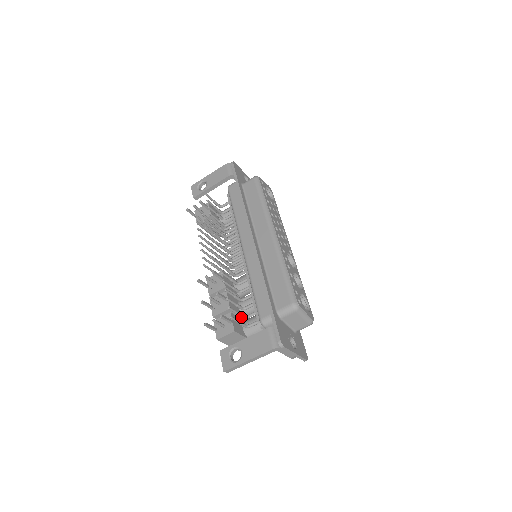
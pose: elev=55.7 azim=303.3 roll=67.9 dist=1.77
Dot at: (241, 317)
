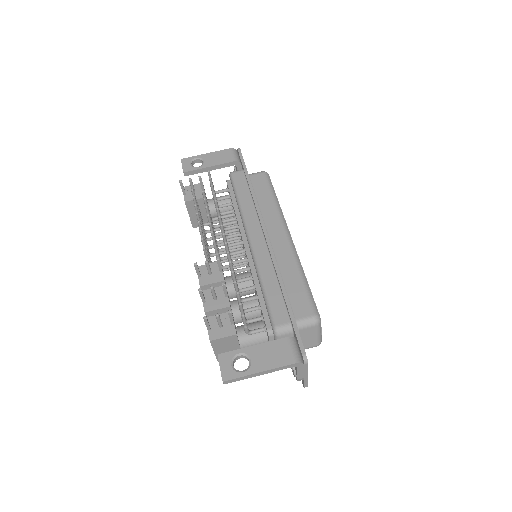
Dot at: occluded
